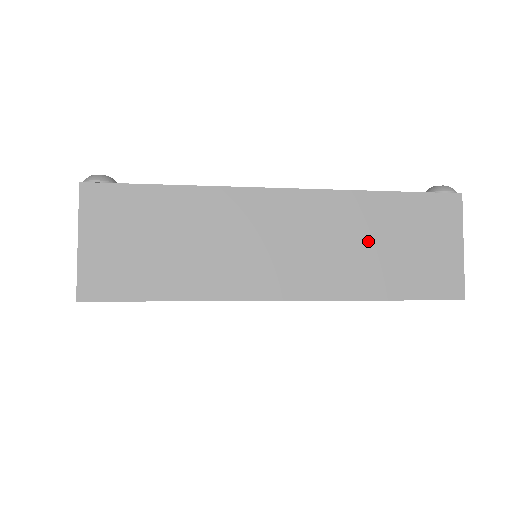
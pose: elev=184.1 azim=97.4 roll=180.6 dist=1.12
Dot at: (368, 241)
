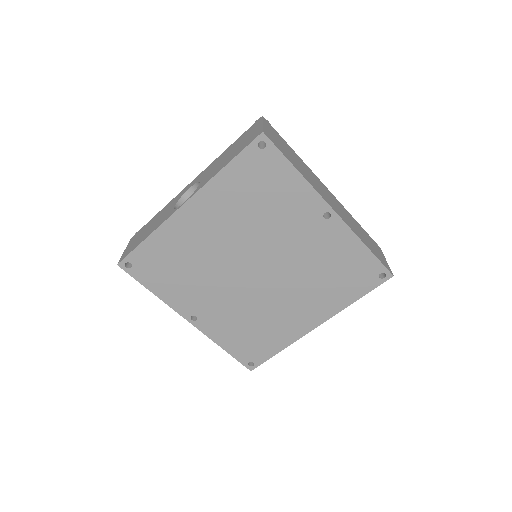
Dot at: (357, 228)
